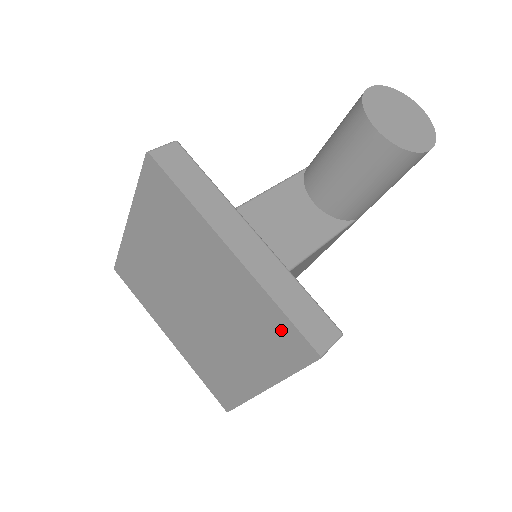
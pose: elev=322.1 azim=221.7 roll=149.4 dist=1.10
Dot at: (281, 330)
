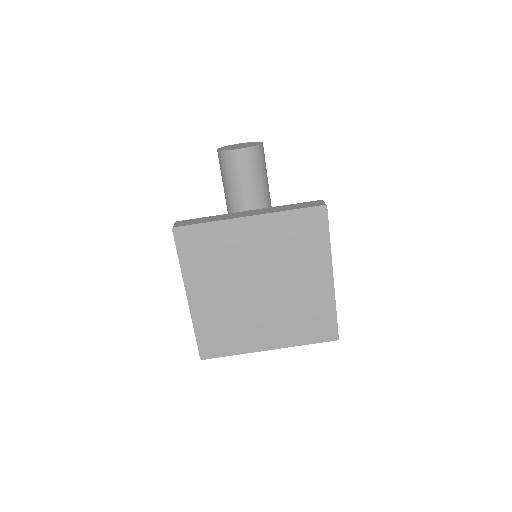
Dot at: (303, 221)
